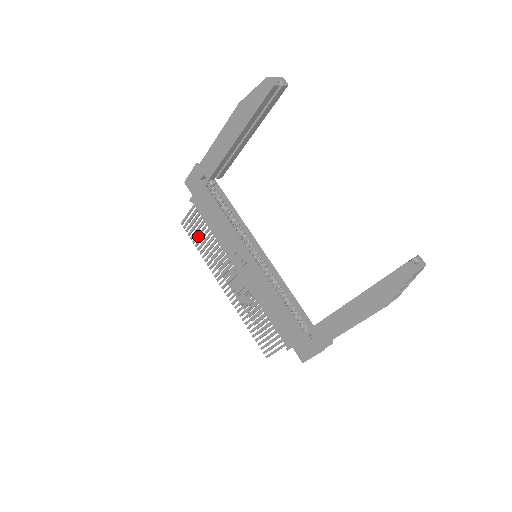
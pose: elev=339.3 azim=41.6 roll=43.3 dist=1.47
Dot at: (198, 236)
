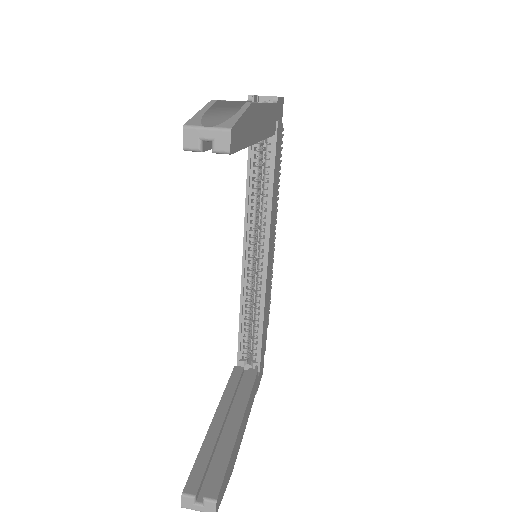
Dot at: occluded
